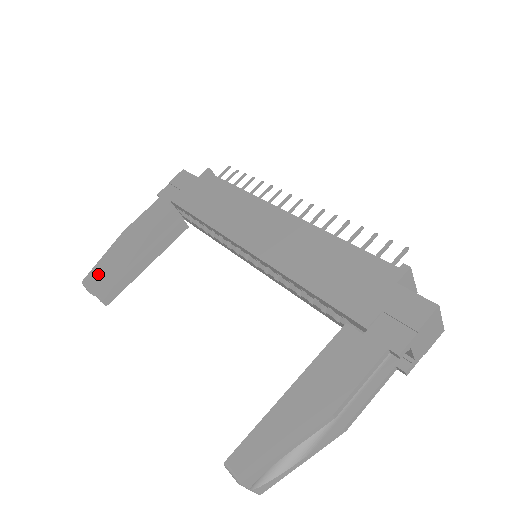
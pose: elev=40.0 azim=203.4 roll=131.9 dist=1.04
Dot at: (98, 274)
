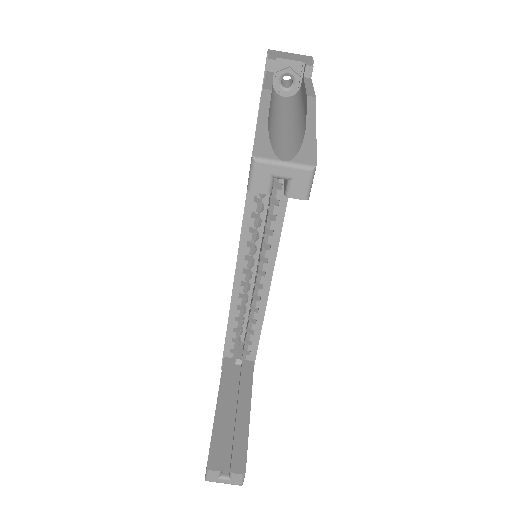
Dot at: occluded
